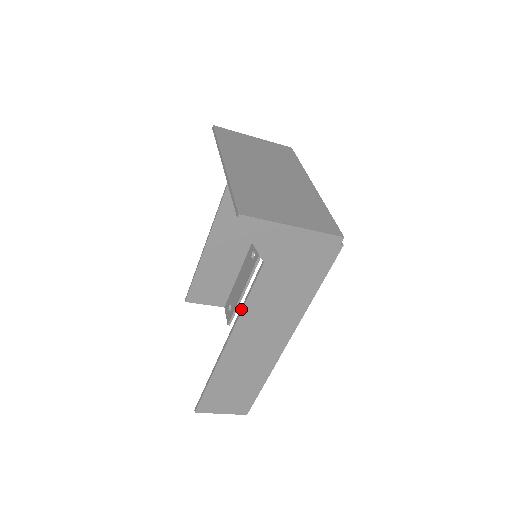
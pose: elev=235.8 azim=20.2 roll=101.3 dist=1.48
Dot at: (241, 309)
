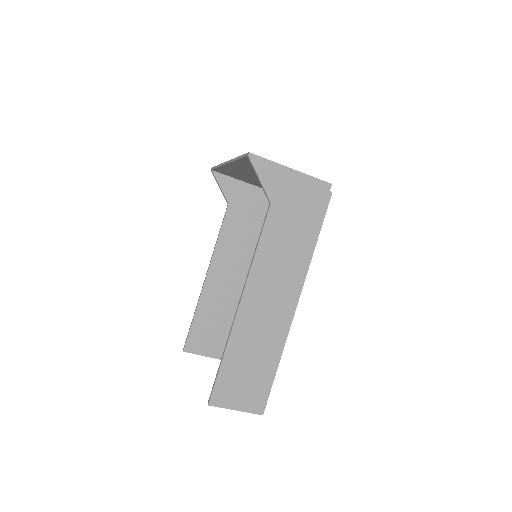
Dot at: (253, 257)
